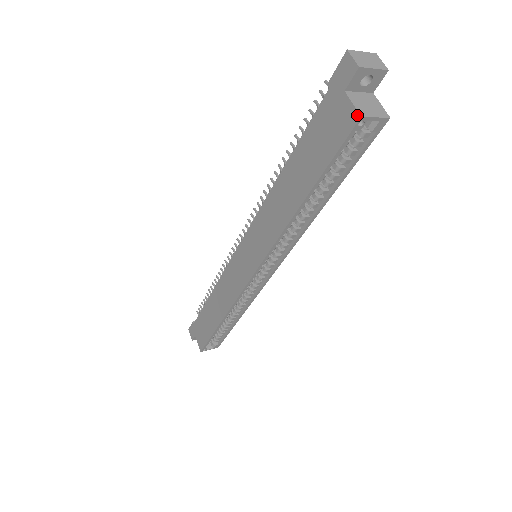
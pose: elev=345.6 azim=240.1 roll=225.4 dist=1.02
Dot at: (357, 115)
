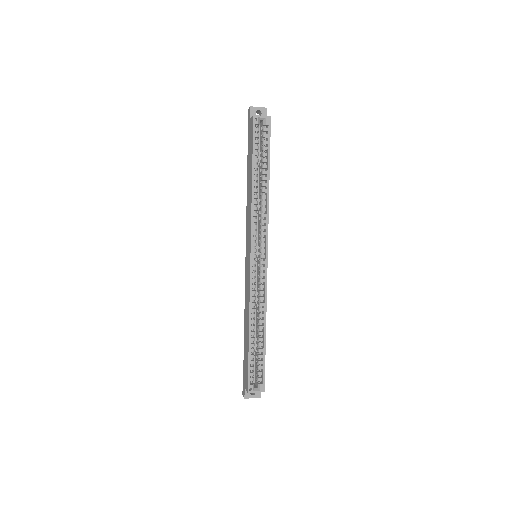
Dot at: (253, 117)
